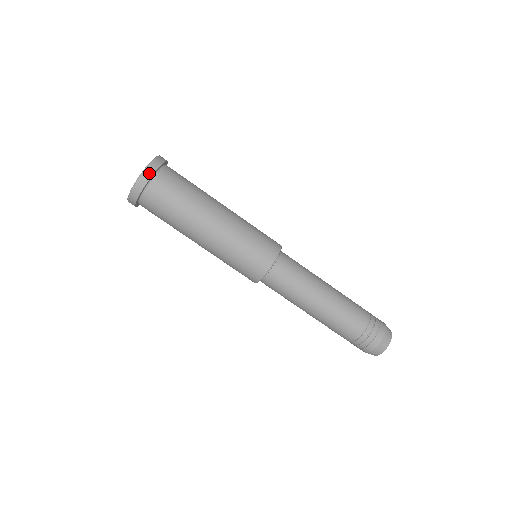
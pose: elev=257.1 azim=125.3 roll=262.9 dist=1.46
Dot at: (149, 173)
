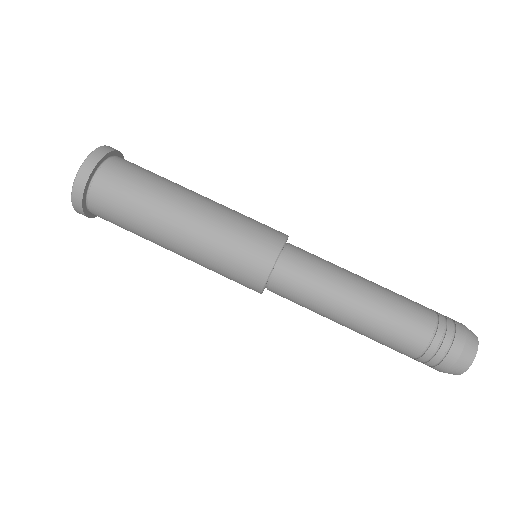
Dot at: (83, 178)
